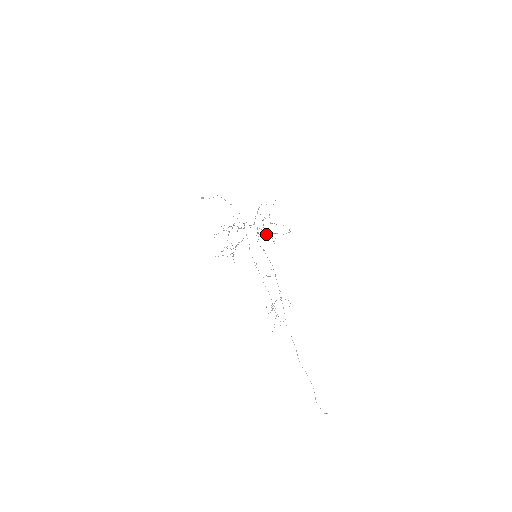
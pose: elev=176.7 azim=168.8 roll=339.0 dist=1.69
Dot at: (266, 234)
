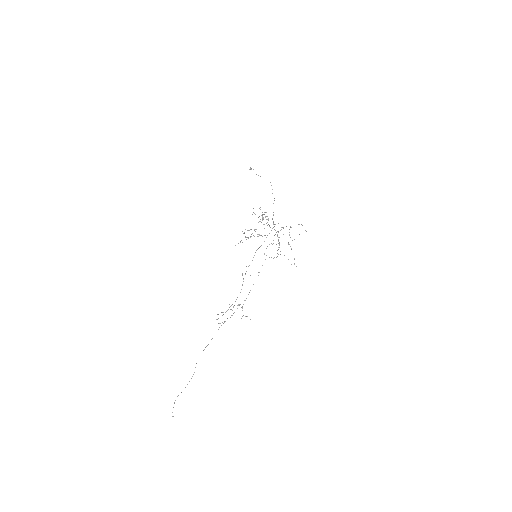
Dot at: occluded
